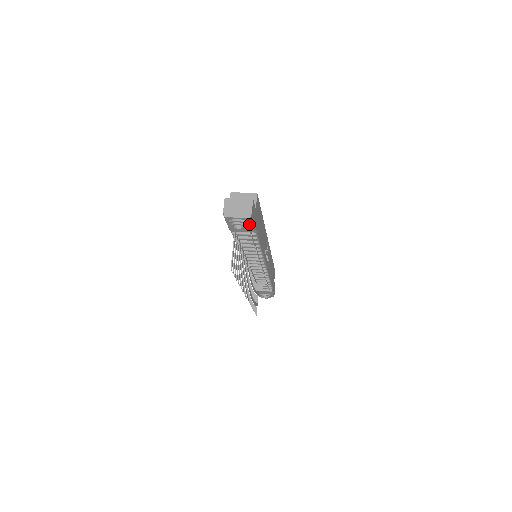
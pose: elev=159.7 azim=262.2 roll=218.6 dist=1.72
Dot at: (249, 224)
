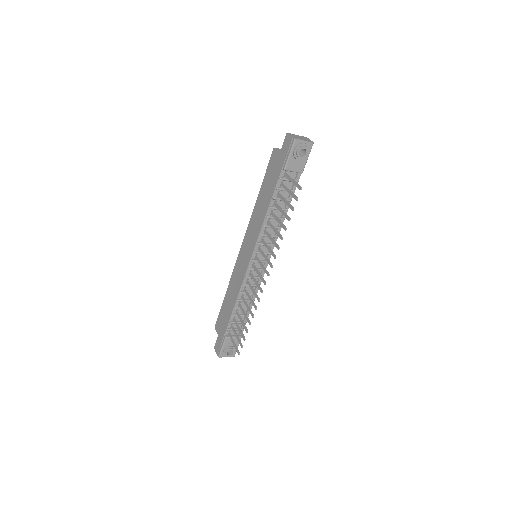
Dot at: (307, 155)
